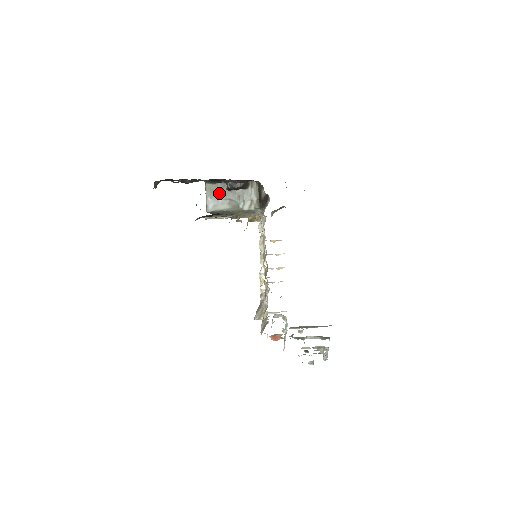
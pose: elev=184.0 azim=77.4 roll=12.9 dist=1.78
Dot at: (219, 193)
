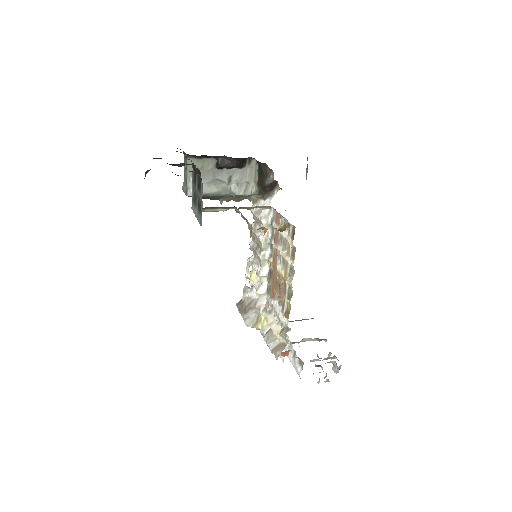
Dot at: (205, 171)
